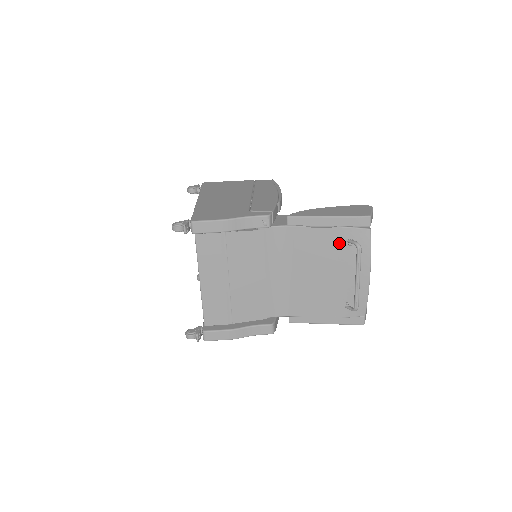
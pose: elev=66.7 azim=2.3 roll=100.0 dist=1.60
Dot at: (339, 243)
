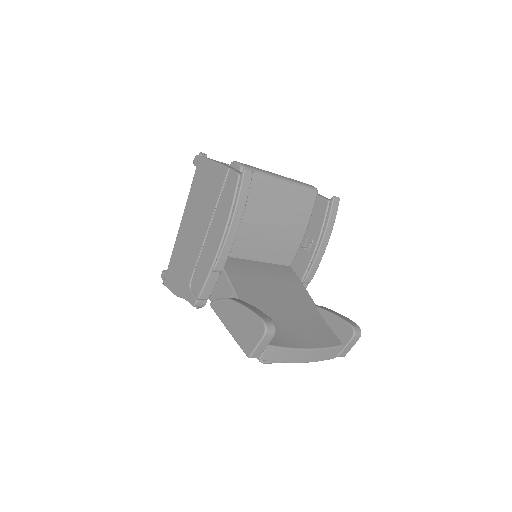
Dot at: occluded
